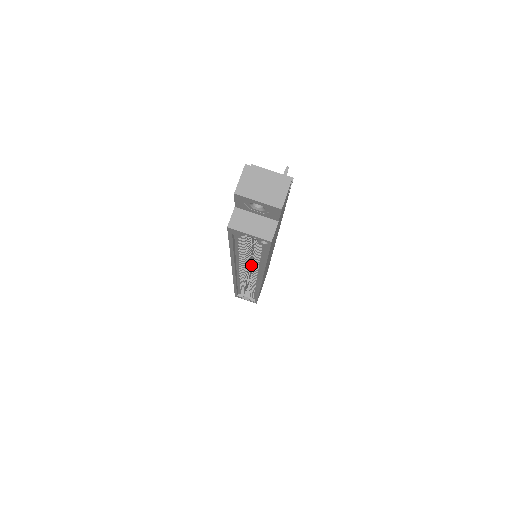
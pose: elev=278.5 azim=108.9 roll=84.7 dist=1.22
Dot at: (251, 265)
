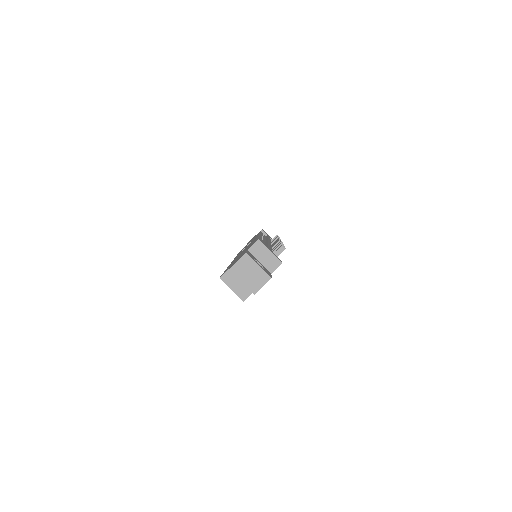
Dot at: occluded
